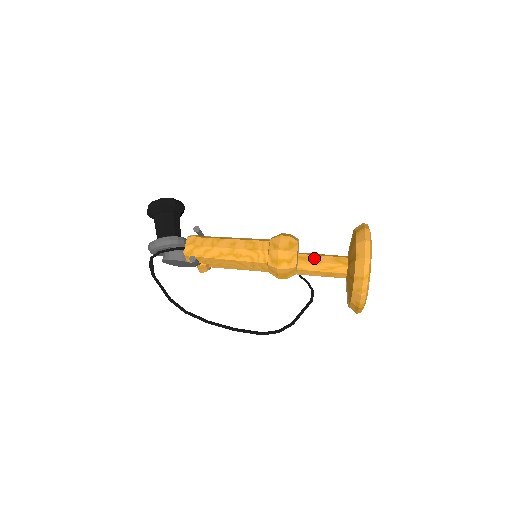
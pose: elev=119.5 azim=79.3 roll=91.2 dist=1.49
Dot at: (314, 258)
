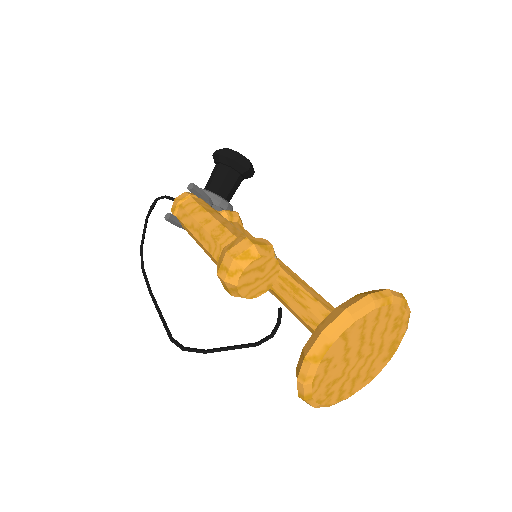
Dot at: (306, 297)
